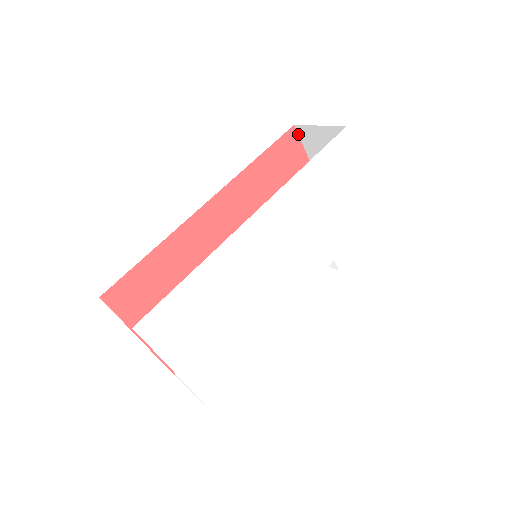
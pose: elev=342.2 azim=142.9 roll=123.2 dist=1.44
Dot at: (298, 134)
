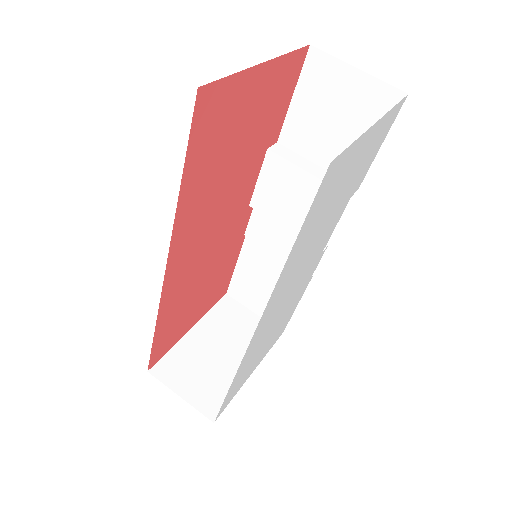
Dot at: (212, 82)
